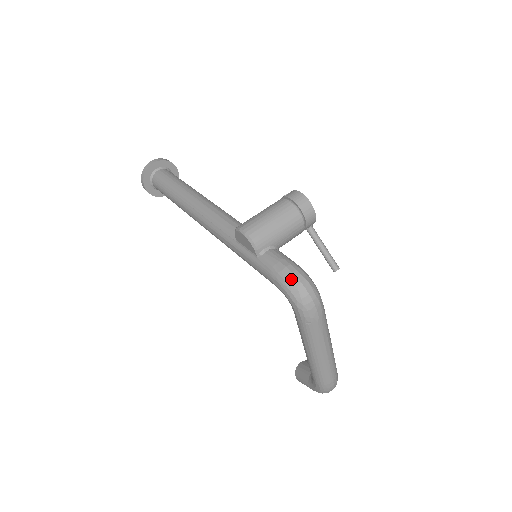
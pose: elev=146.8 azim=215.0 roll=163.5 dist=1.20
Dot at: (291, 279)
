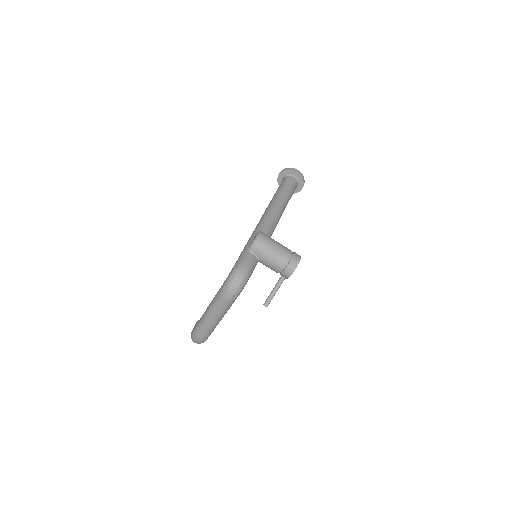
Dot at: (239, 272)
